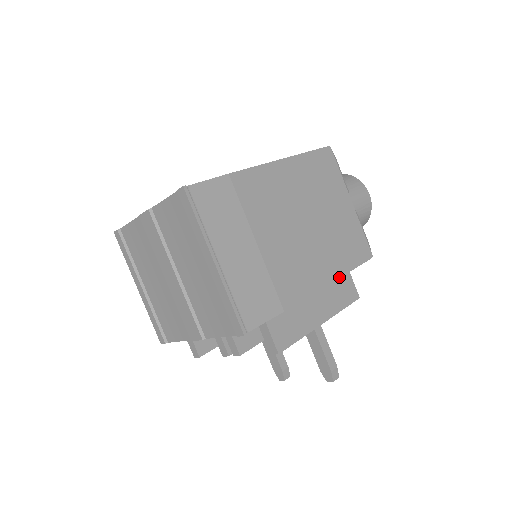
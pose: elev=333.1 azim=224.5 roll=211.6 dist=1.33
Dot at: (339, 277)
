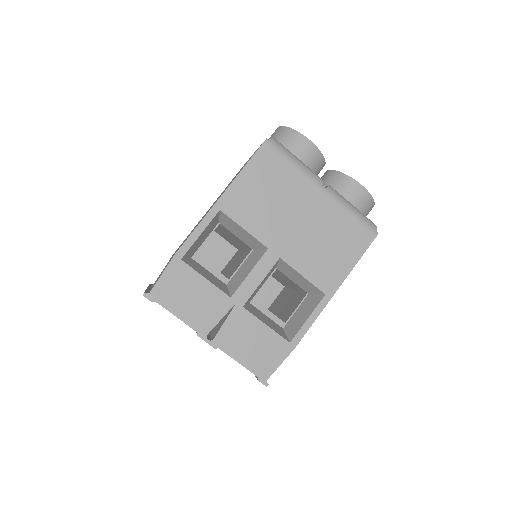
Dot at: occluded
